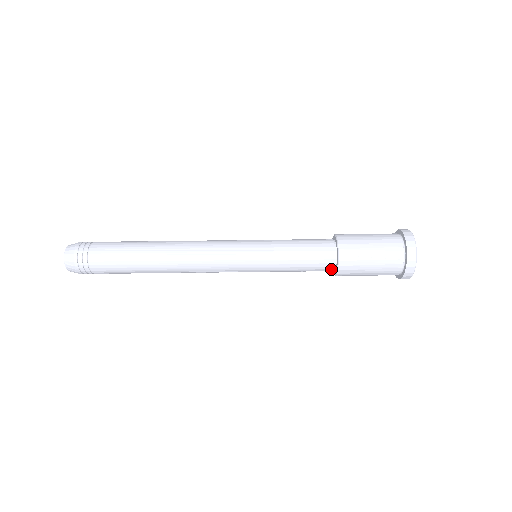
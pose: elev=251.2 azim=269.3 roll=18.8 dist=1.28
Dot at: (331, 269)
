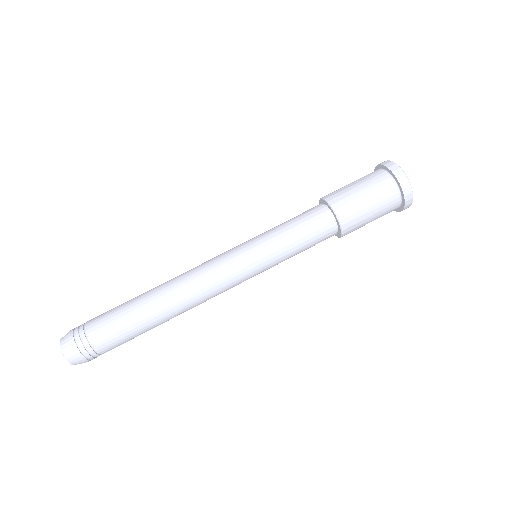
Dot at: (328, 215)
